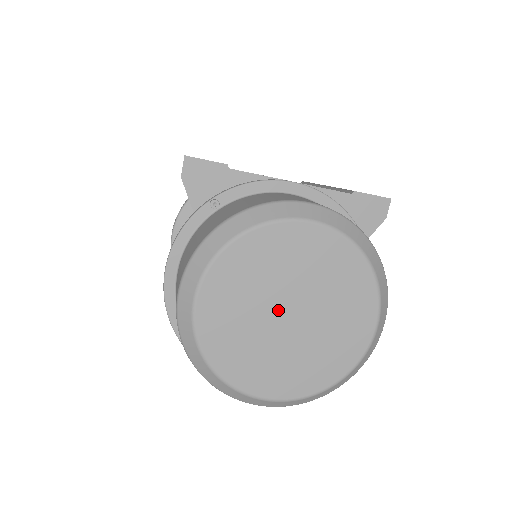
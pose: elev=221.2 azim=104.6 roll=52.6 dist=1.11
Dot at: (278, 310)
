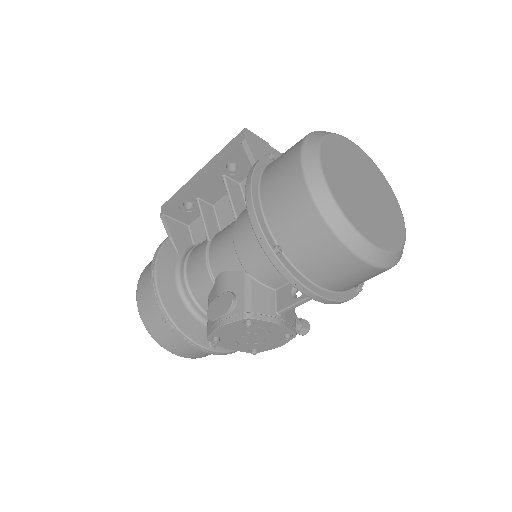
Dot at: (359, 186)
